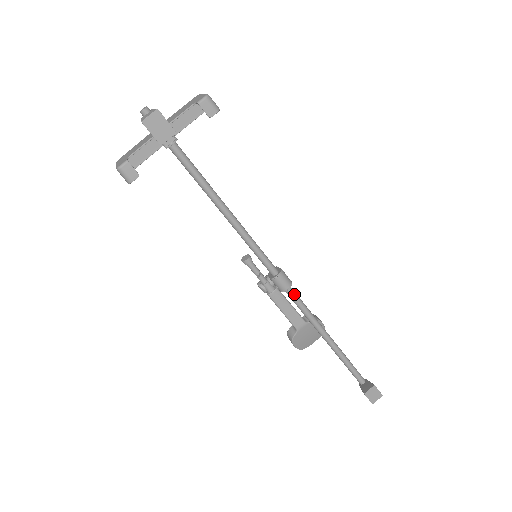
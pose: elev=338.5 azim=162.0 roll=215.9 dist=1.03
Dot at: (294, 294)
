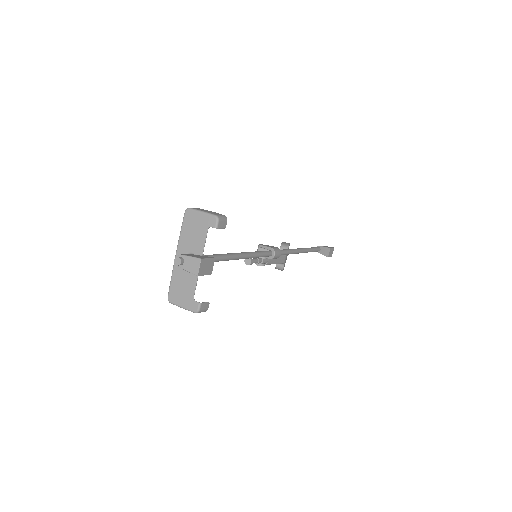
Dot at: (282, 252)
